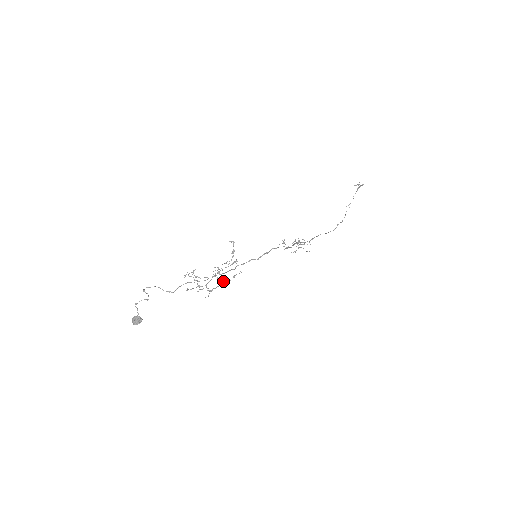
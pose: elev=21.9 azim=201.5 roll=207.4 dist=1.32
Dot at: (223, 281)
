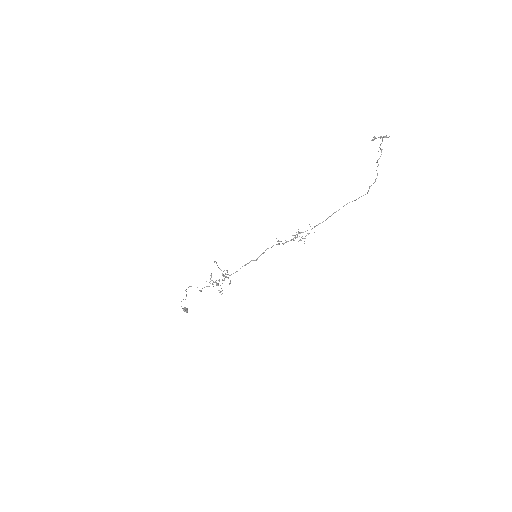
Dot at: occluded
